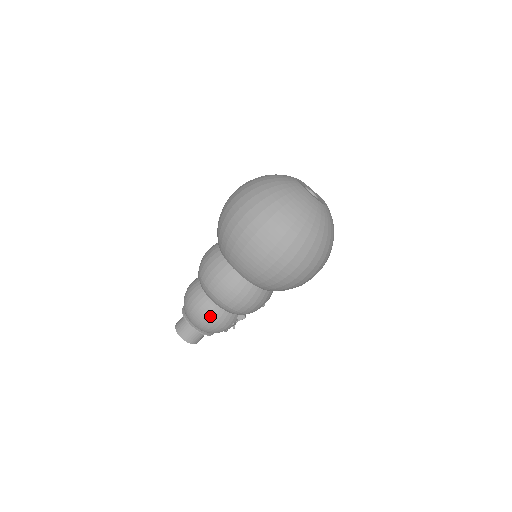
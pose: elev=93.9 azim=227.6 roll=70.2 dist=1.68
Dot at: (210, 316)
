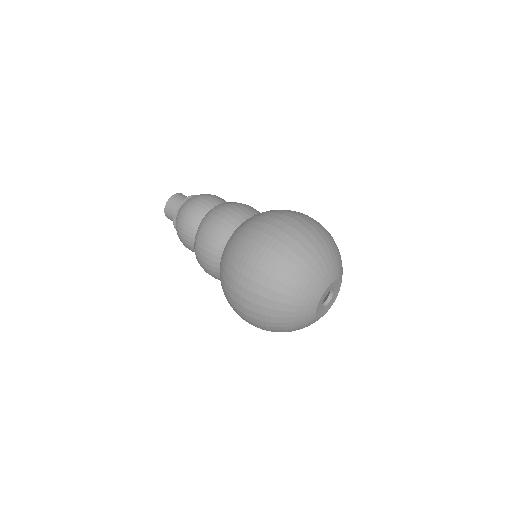
Dot at: (187, 247)
